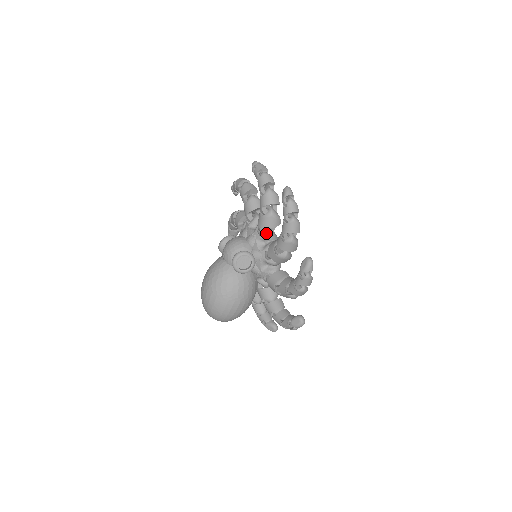
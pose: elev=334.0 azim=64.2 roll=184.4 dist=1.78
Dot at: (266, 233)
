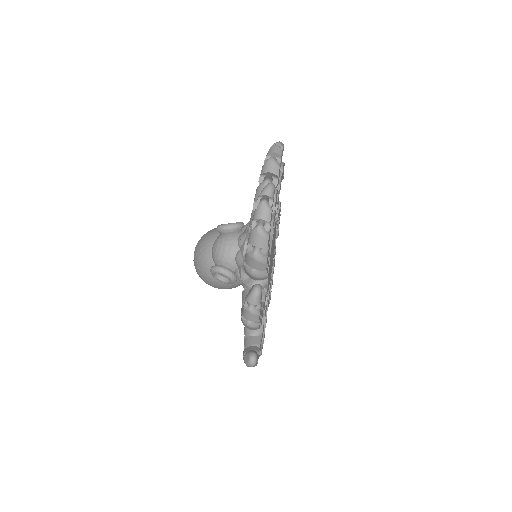
Dot at: occluded
